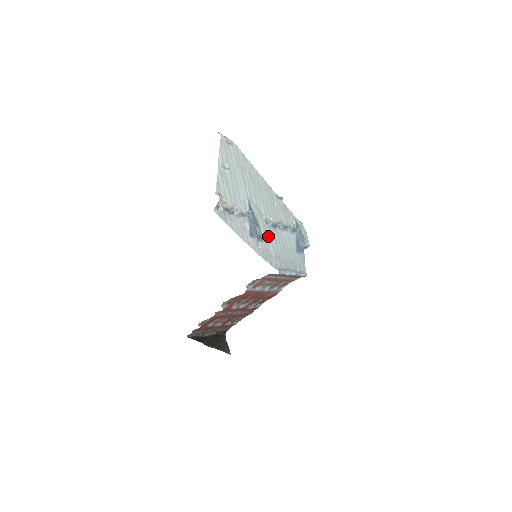
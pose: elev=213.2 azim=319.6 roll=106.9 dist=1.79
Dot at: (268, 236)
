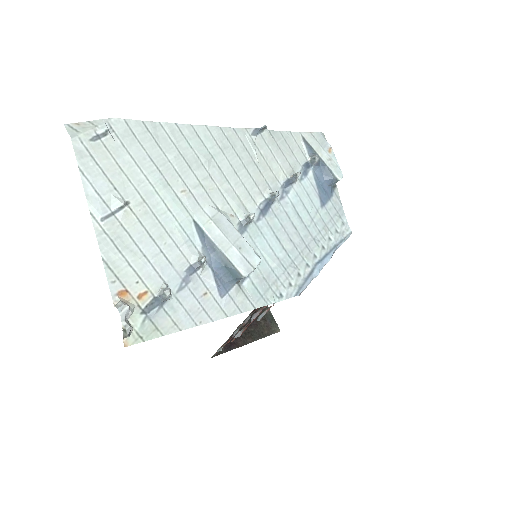
Dot at: (256, 266)
